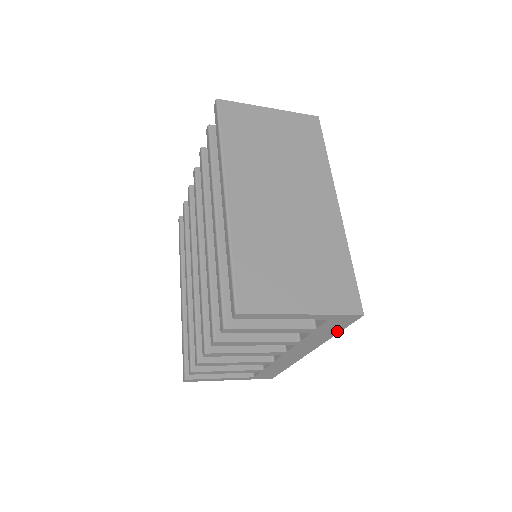
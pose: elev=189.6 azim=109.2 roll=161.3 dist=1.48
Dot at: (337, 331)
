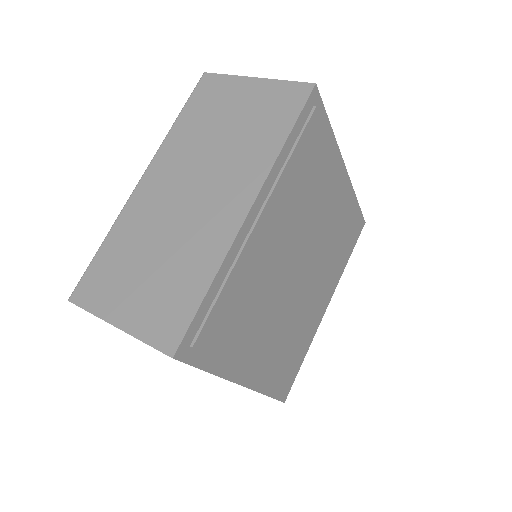
Dot at: (200, 368)
